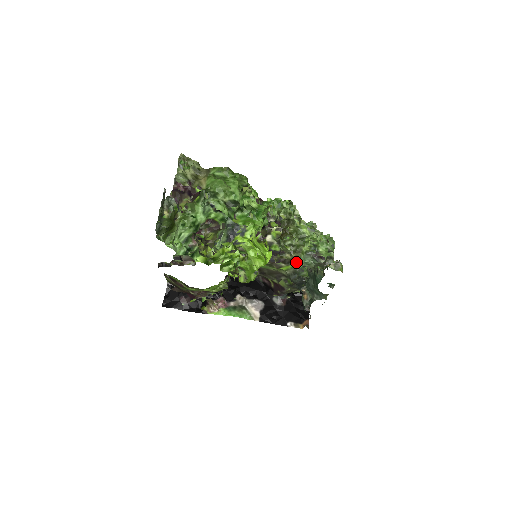
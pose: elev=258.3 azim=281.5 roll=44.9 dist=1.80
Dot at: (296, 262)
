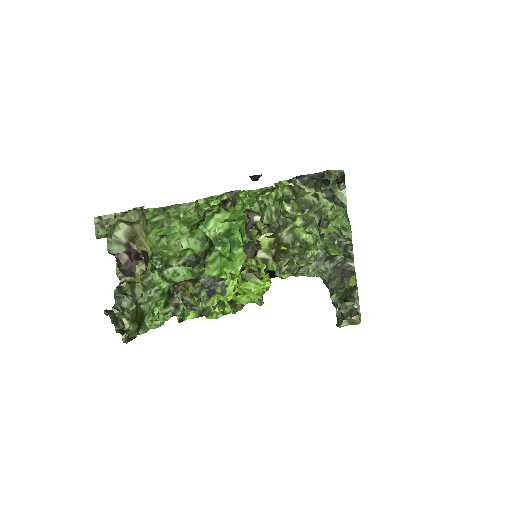
Dot at: occluded
